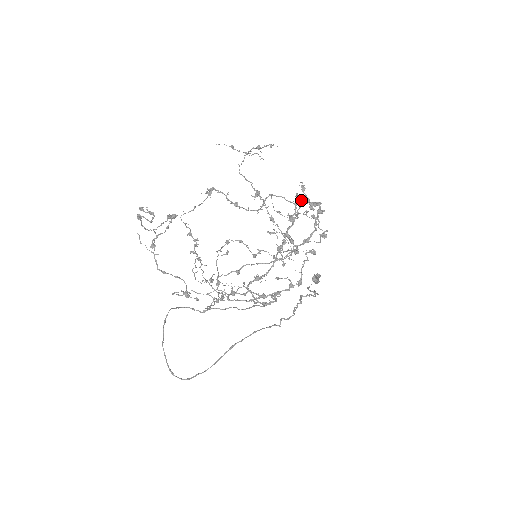
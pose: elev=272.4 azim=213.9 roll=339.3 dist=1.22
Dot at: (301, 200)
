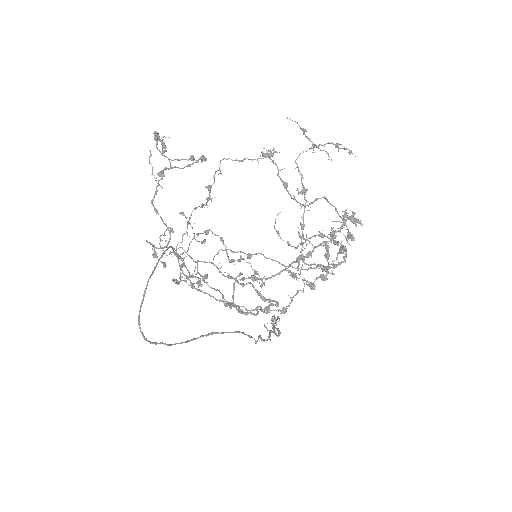
Dot at: (355, 221)
